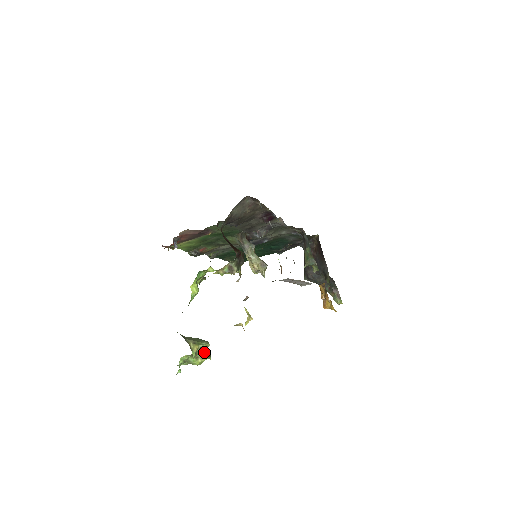
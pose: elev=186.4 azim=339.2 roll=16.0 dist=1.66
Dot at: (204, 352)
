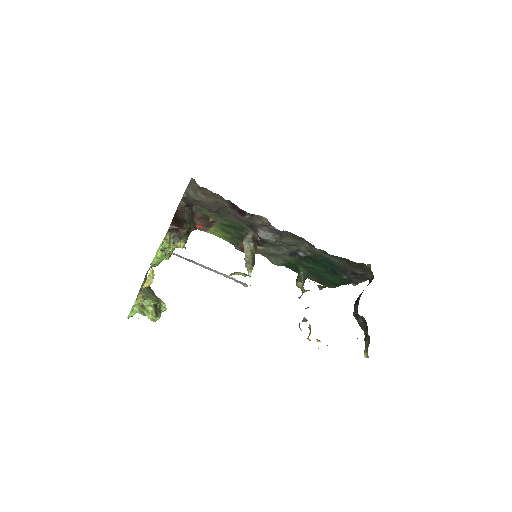
Dot at: (154, 310)
